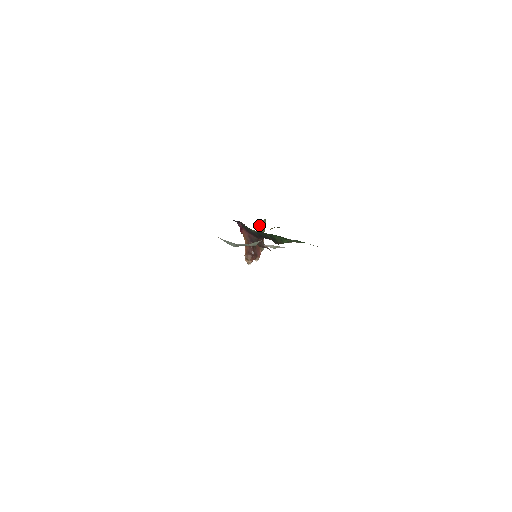
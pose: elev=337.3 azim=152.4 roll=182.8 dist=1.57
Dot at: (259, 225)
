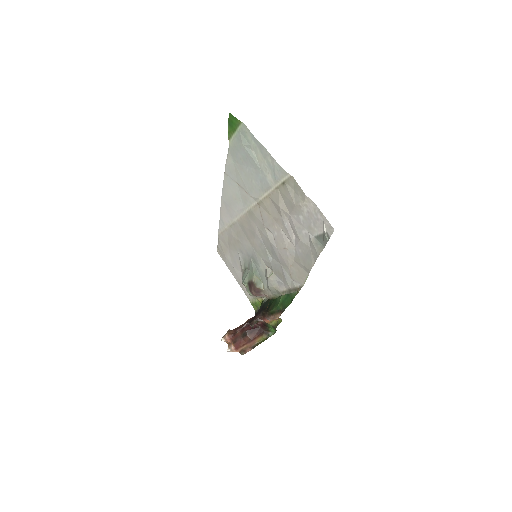
Dot at: (265, 331)
